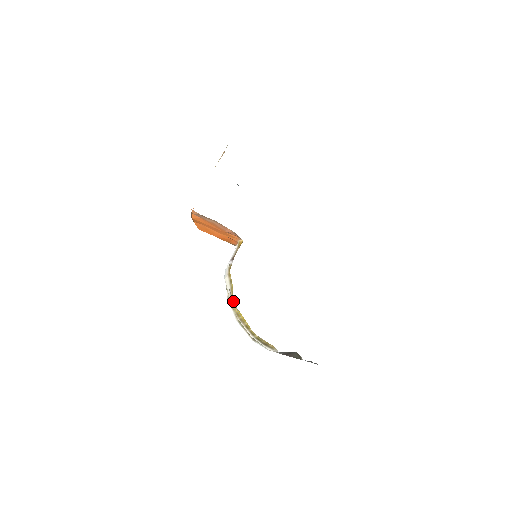
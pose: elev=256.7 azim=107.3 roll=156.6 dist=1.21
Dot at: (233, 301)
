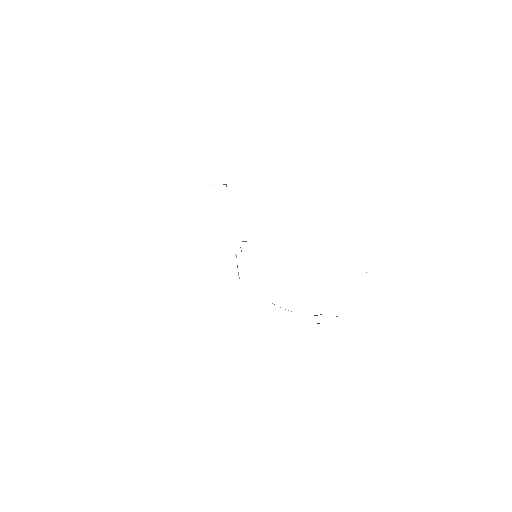
Dot at: occluded
